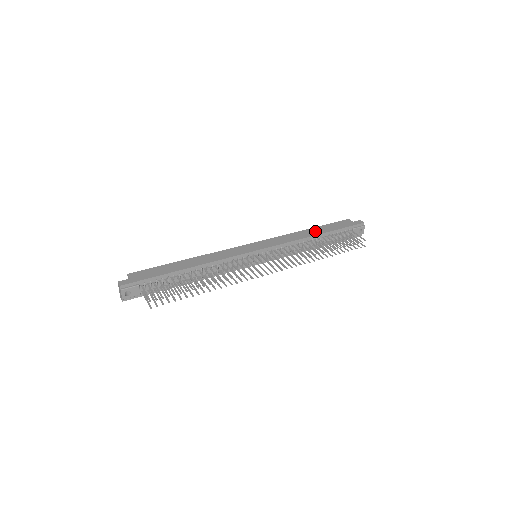
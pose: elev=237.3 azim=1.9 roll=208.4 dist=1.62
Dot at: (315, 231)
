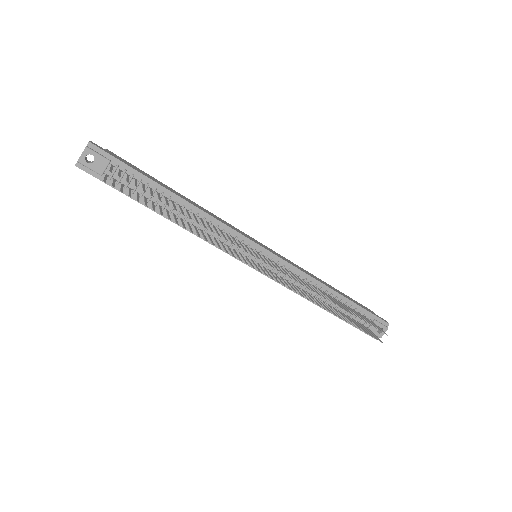
Dot at: (333, 288)
